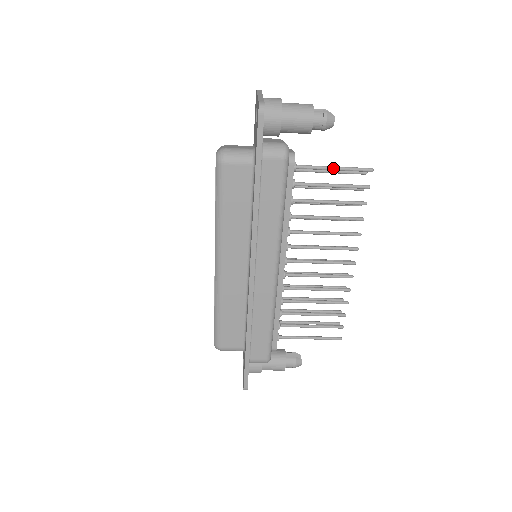
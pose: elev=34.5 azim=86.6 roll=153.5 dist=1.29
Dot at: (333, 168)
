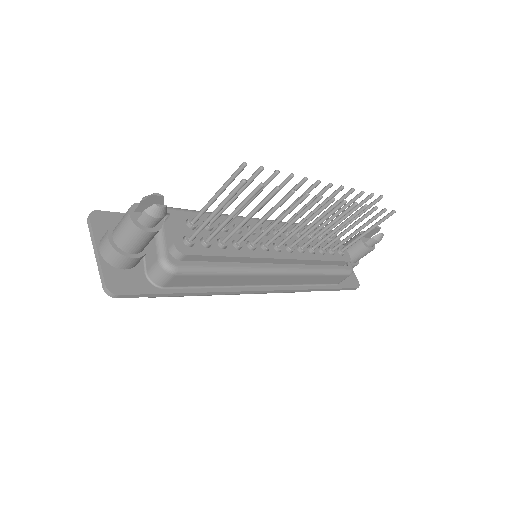
Dot at: (214, 215)
